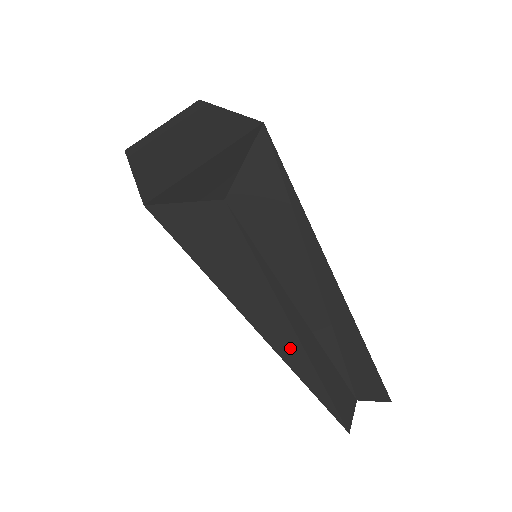
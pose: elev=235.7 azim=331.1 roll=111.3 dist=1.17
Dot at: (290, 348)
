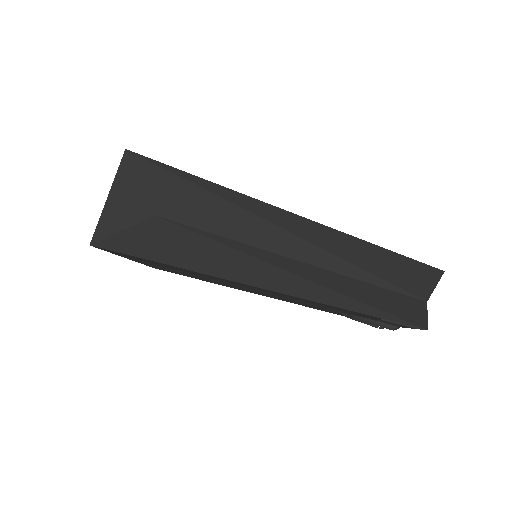
Dot at: (283, 282)
